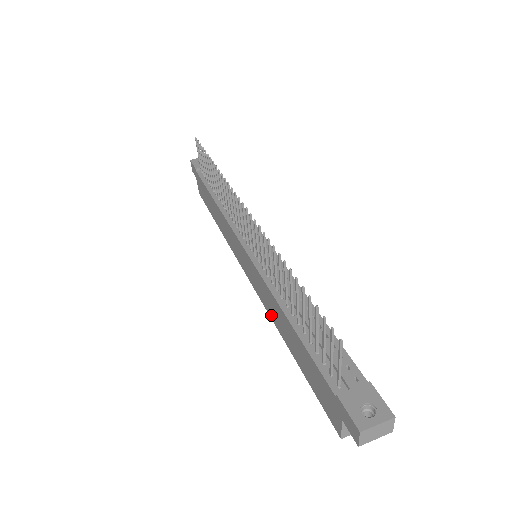
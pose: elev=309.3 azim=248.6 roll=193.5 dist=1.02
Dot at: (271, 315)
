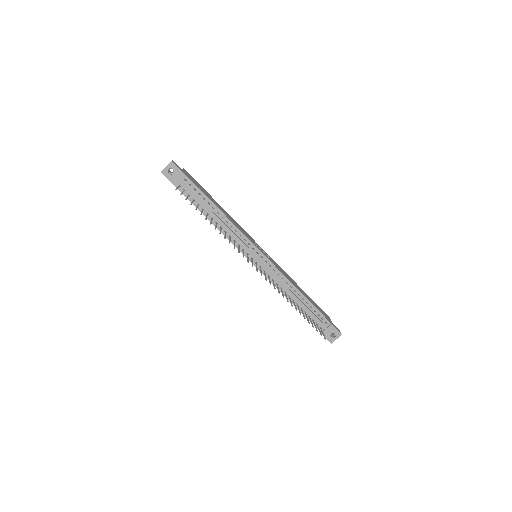
Dot at: occluded
